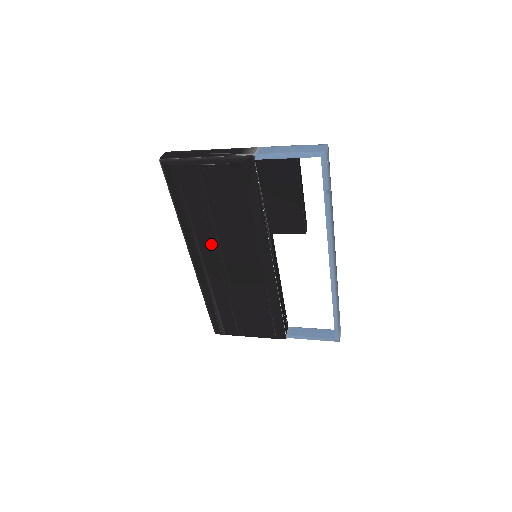
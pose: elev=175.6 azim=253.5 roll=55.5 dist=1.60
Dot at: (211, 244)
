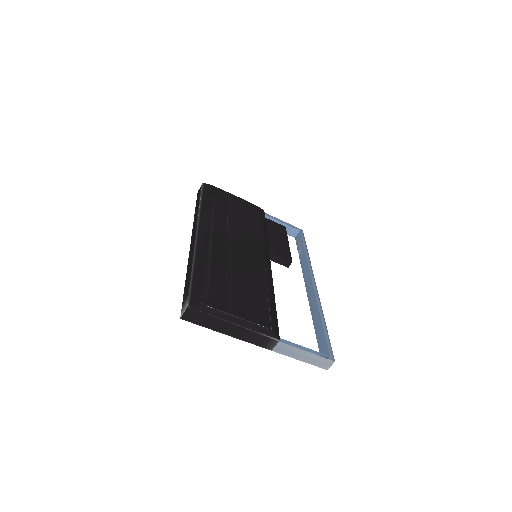
Dot at: (225, 227)
